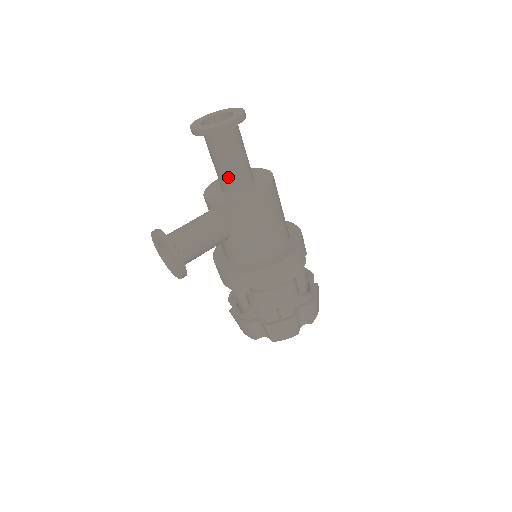
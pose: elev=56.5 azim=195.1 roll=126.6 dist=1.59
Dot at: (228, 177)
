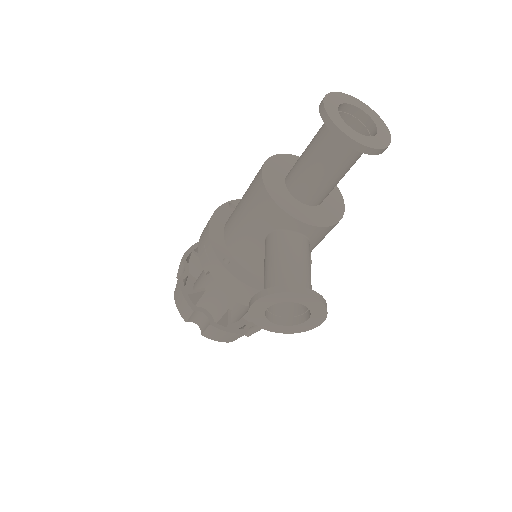
Dot at: (329, 191)
